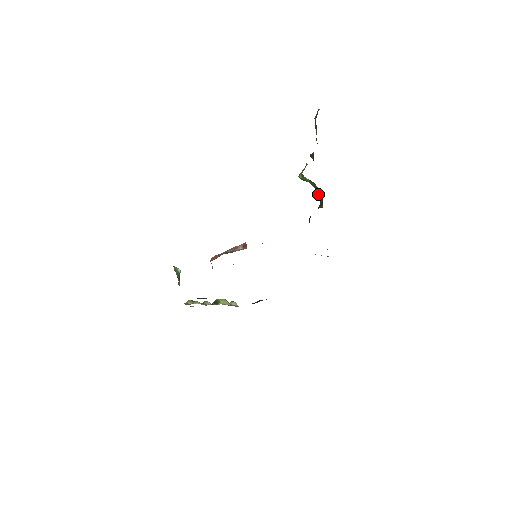
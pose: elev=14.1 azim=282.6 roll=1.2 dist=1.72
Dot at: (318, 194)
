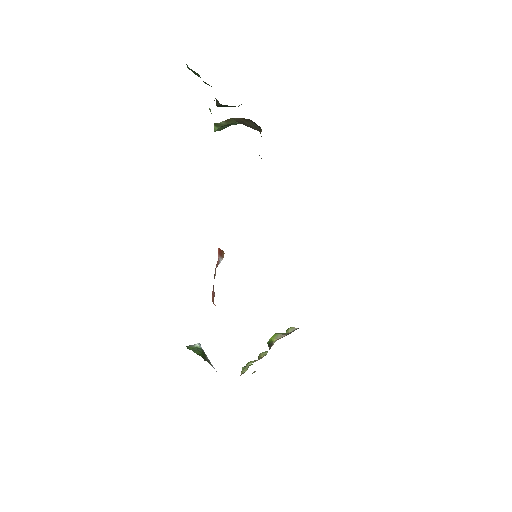
Dot at: (247, 125)
